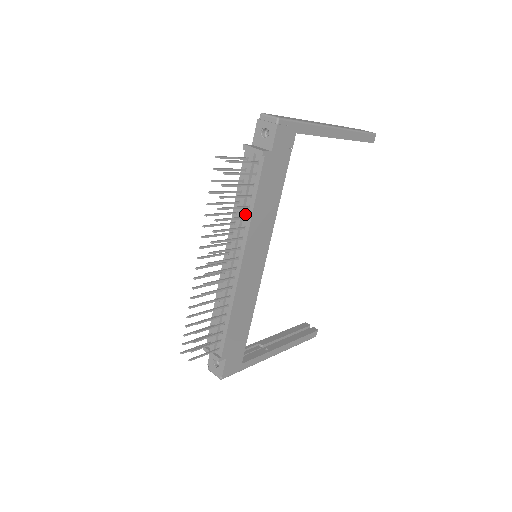
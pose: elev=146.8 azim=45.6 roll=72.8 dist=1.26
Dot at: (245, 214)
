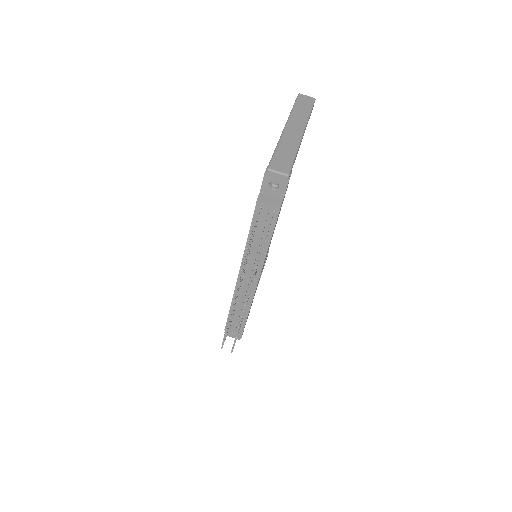
Dot at: occluded
